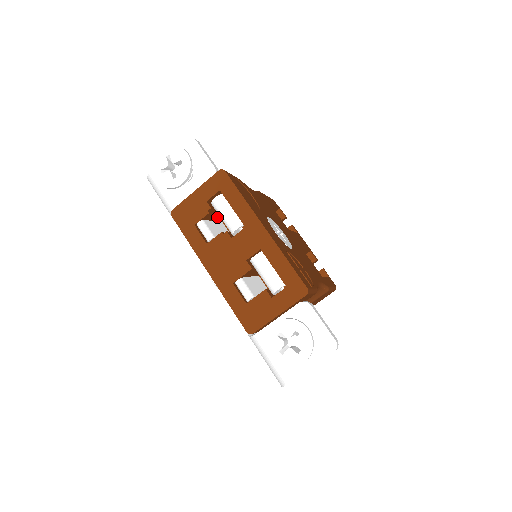
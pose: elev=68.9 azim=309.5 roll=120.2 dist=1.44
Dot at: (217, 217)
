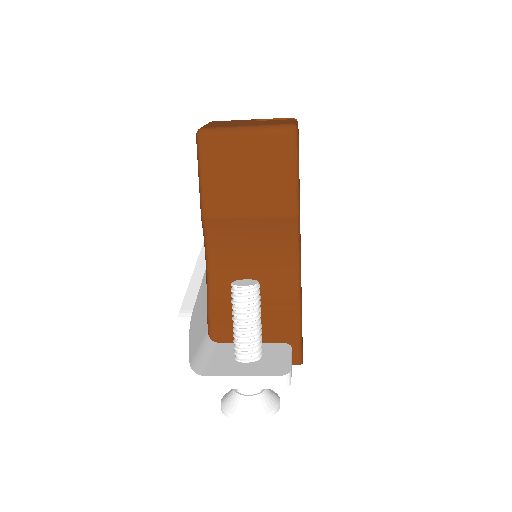
Dot at: occluded
